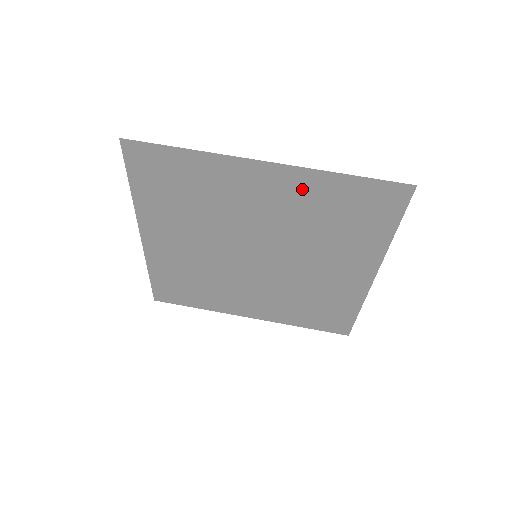
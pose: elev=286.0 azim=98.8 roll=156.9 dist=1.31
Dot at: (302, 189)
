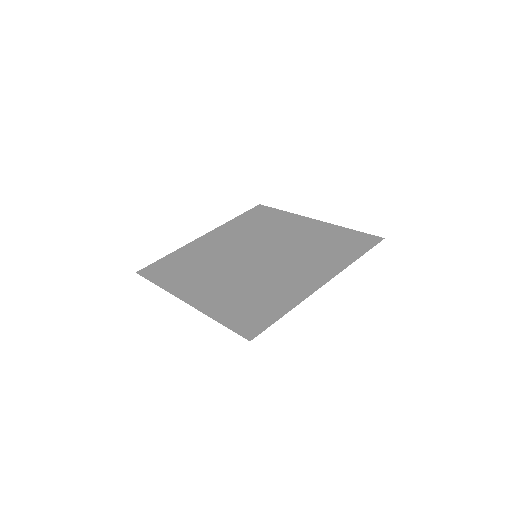
Dot at: (322, 231)
